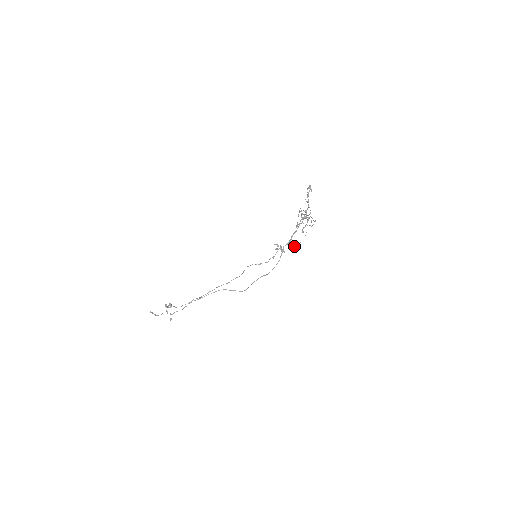
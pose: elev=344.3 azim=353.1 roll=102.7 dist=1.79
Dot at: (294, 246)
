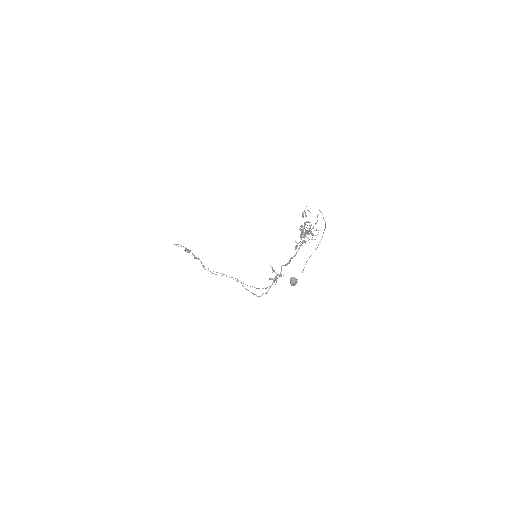
Dot at: (290, 282)
